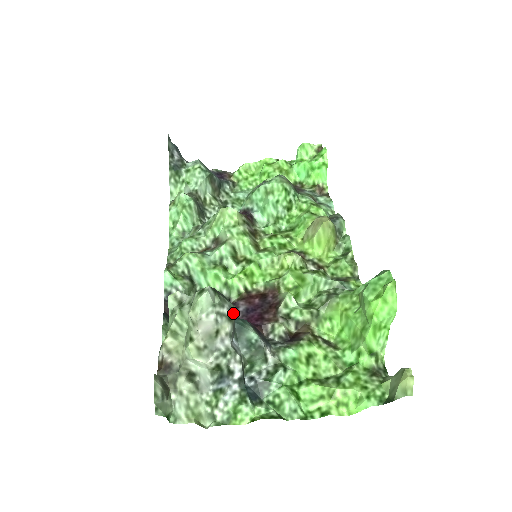
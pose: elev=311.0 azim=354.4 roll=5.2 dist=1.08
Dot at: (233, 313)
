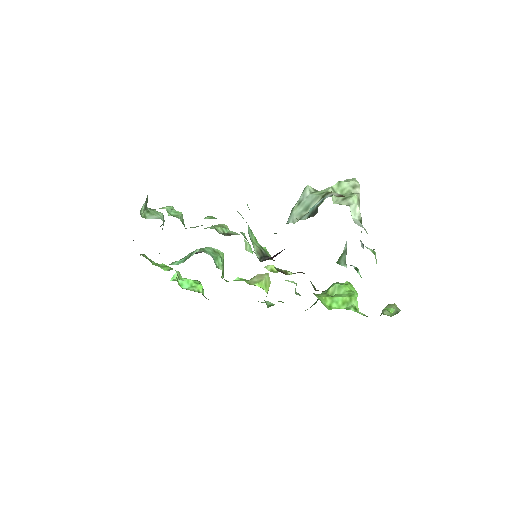
Dot at: occluded
